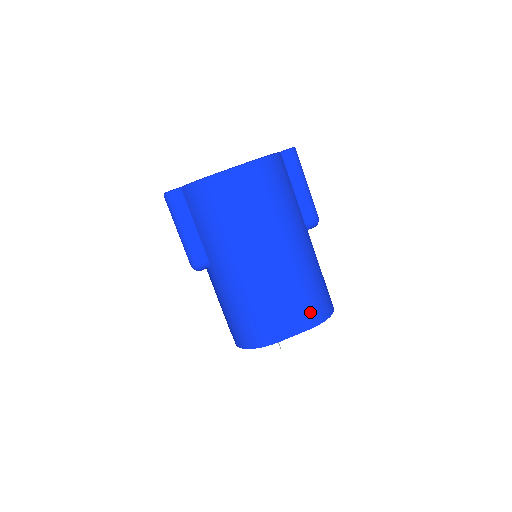
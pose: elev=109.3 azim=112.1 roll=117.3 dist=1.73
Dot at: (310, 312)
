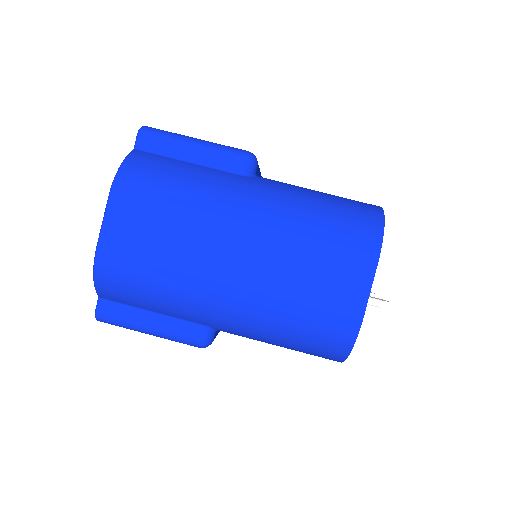
Dot at: (354, 248)
